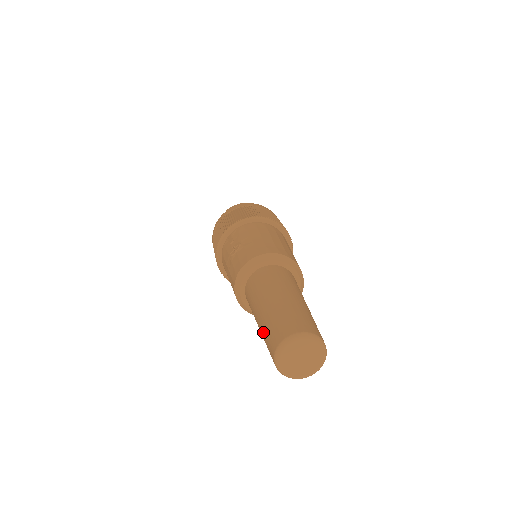
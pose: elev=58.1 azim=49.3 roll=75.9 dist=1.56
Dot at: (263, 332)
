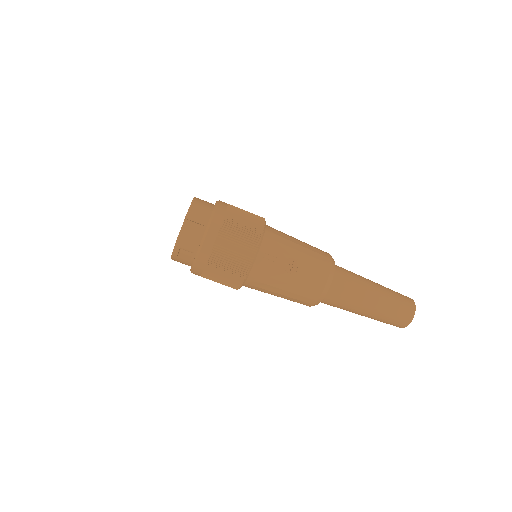
Dot at: (384, 315)
